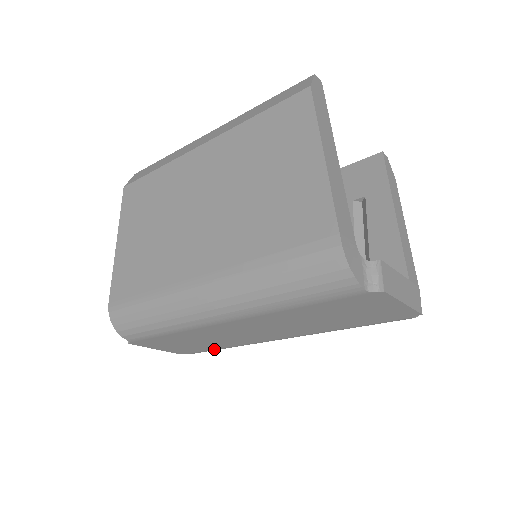
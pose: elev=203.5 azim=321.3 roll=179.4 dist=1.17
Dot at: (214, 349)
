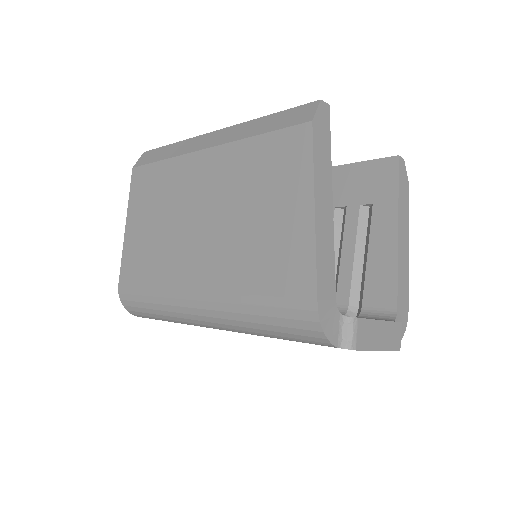
Dot at: occluded
